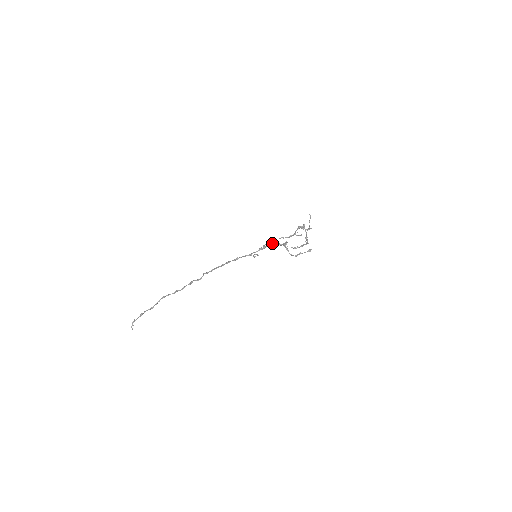
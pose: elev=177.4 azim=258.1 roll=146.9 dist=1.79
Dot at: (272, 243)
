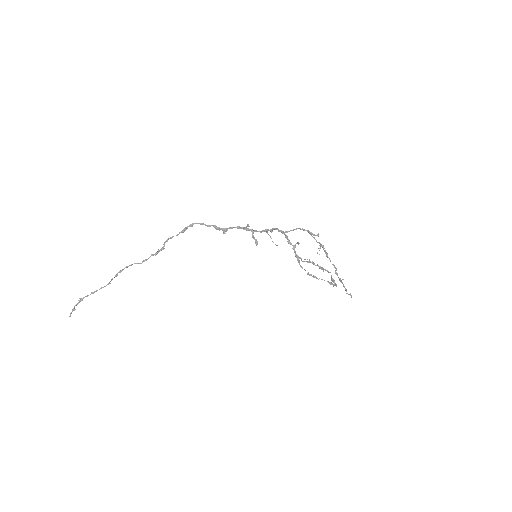
Dot at: (277, 228)
